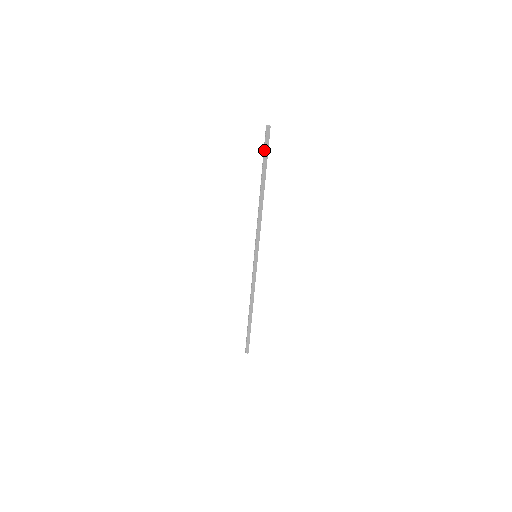
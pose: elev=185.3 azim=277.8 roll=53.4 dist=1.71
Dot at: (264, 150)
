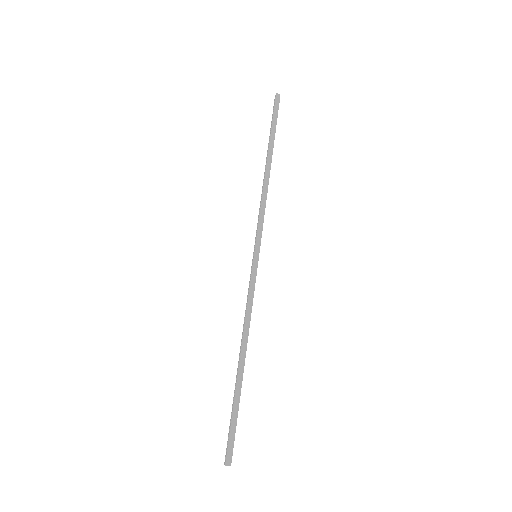
Dot at: (273, 117)
